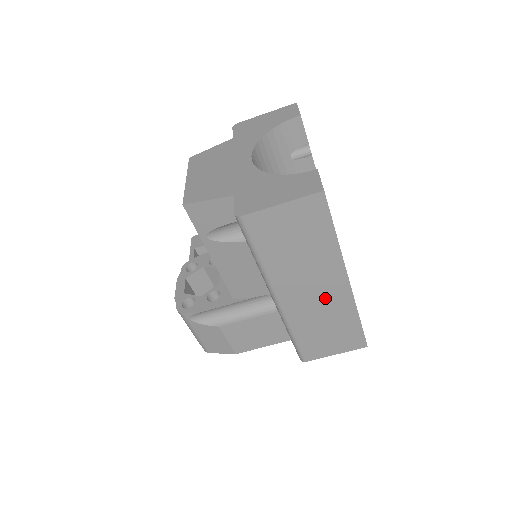
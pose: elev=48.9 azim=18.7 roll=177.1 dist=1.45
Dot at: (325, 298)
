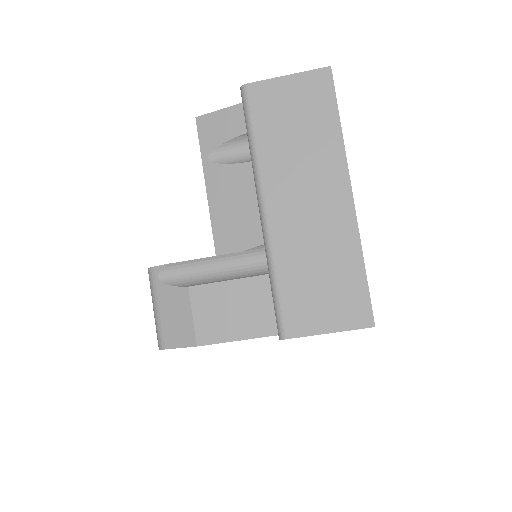
Dot at: (322, 217)
